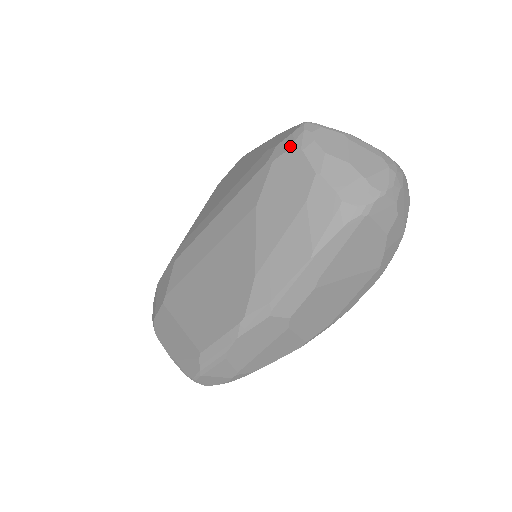
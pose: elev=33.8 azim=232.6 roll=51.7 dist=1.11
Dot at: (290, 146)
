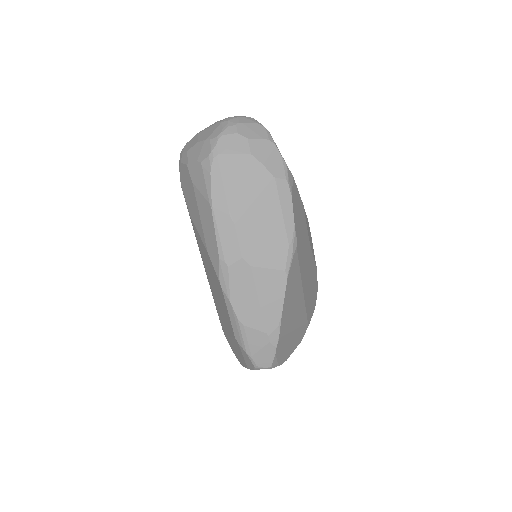
Dot at: (179, 168)
